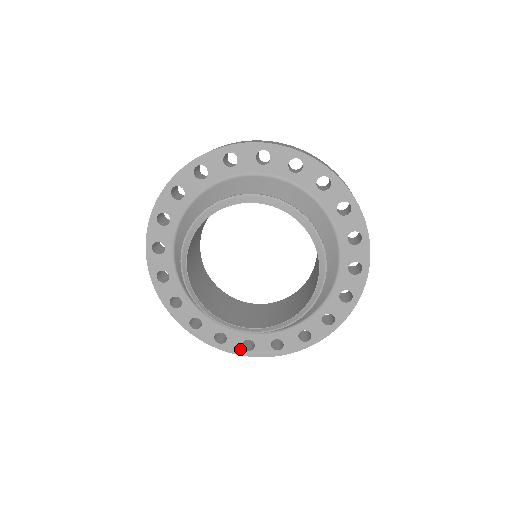
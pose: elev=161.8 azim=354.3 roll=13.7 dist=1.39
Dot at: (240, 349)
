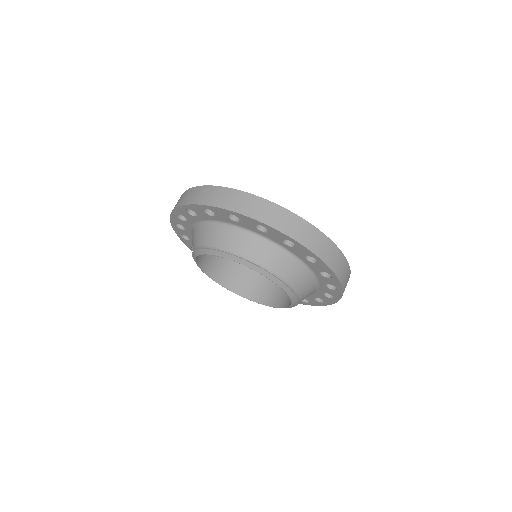
Dot at: occluded
